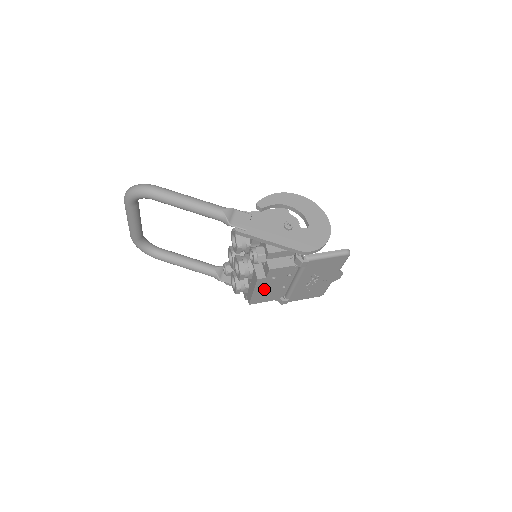
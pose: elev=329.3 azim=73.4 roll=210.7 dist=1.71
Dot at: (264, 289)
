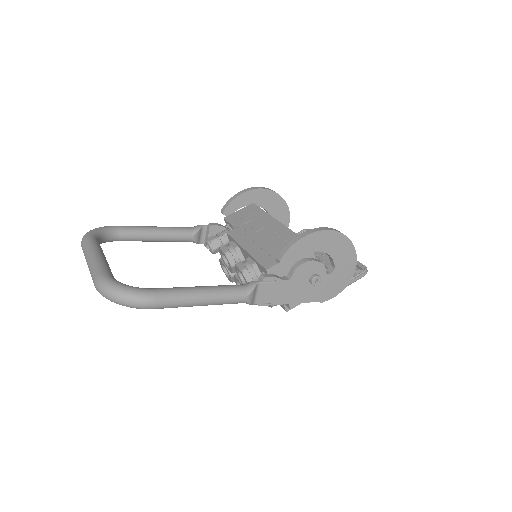
Dot at: occluded
